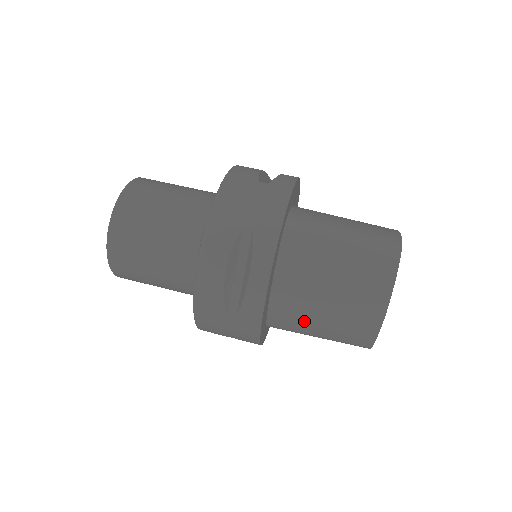
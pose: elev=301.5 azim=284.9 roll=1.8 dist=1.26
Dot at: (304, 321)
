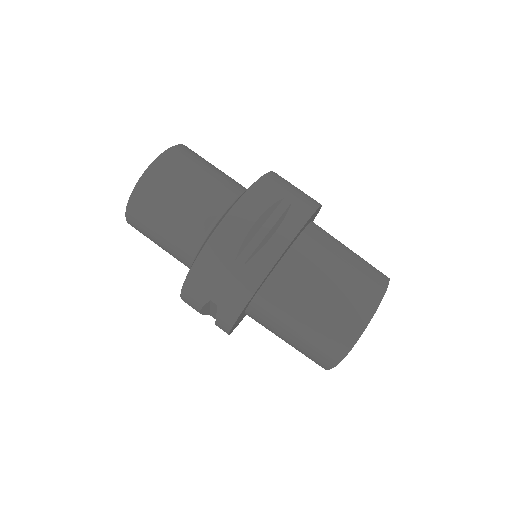
Dot at: occluded
